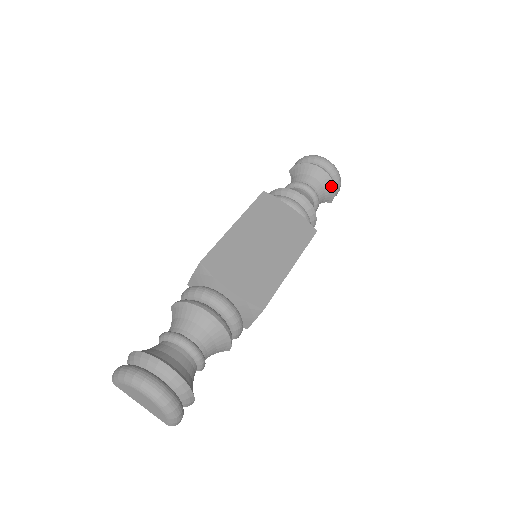
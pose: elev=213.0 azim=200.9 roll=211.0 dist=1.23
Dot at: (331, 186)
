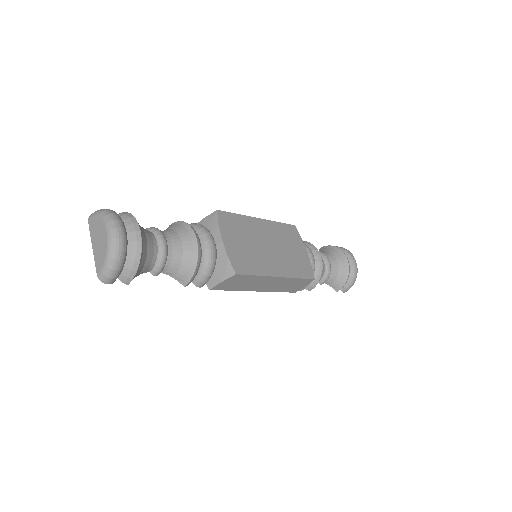
Dot at: (345, 276)
